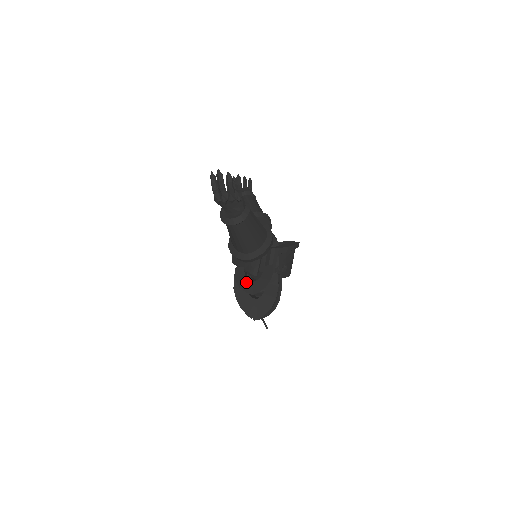
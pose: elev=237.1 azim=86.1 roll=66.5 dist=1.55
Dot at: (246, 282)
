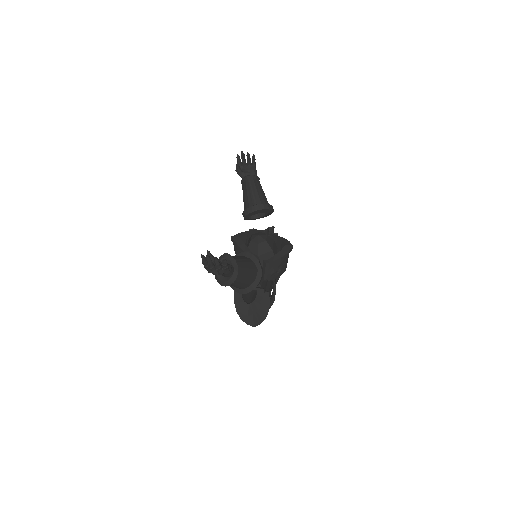
Dot at: (243, 304)
